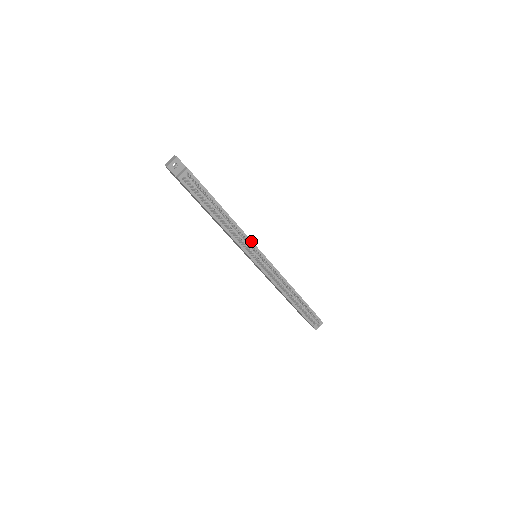
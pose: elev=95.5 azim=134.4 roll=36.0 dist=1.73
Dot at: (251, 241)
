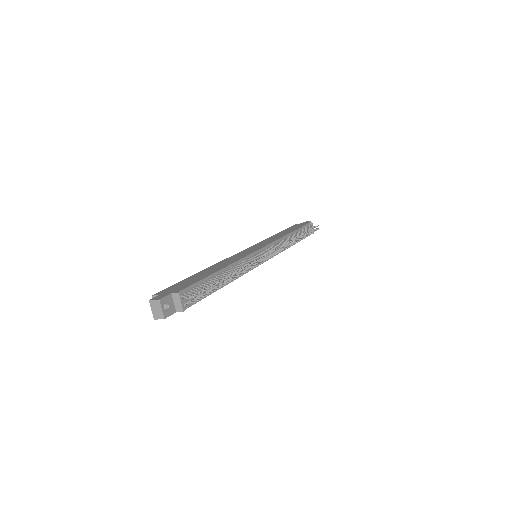
Dot at: (250, 255)
